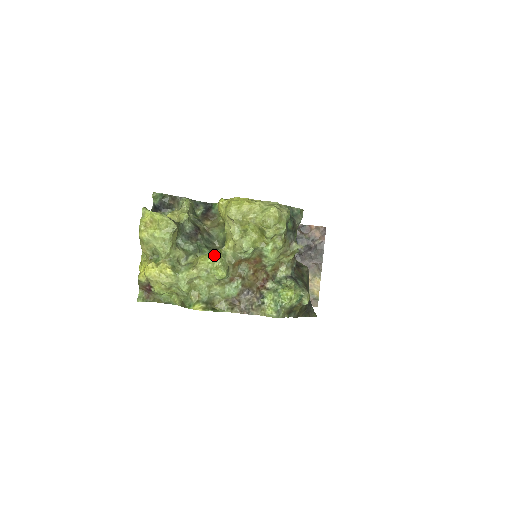
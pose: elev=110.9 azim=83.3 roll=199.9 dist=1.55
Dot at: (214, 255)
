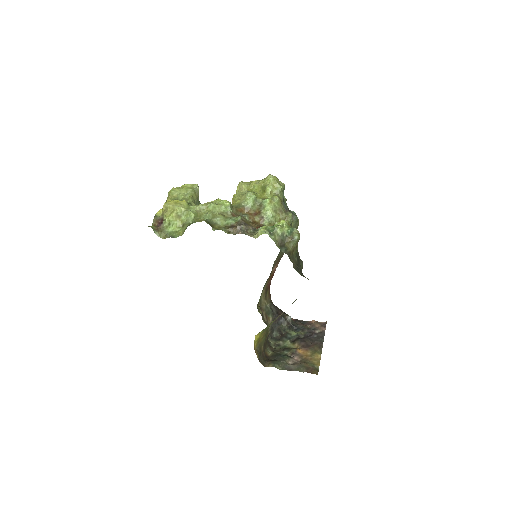
Dot at: occluded
